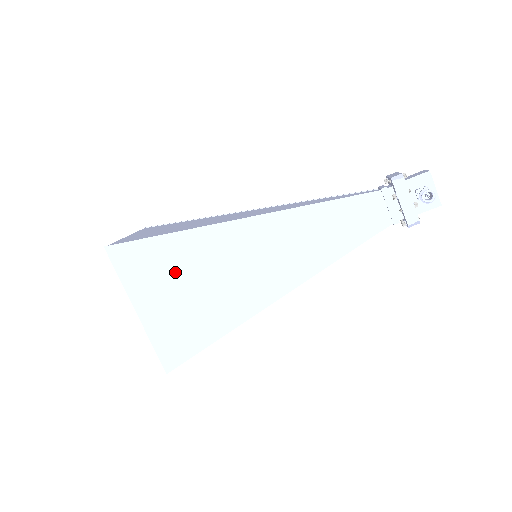
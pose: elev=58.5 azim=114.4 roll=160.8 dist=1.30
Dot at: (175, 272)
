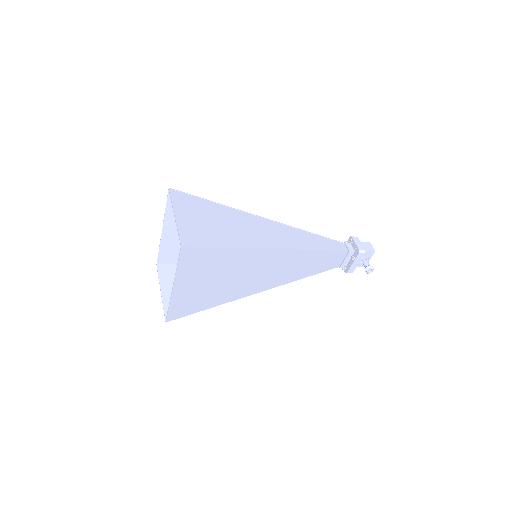
Dot at: (216, 270)
